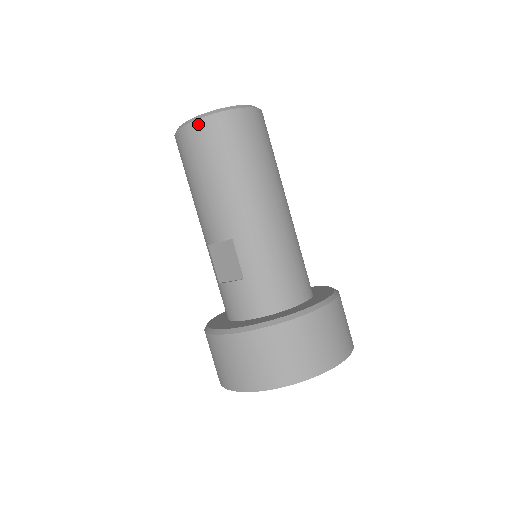
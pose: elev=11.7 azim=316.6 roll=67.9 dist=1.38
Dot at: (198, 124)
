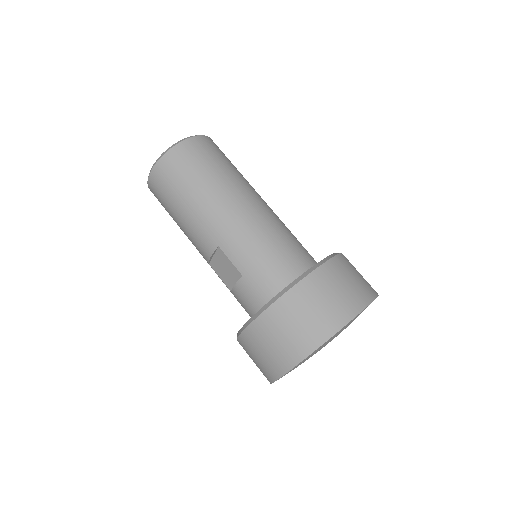
Dot at: (156, 170)
